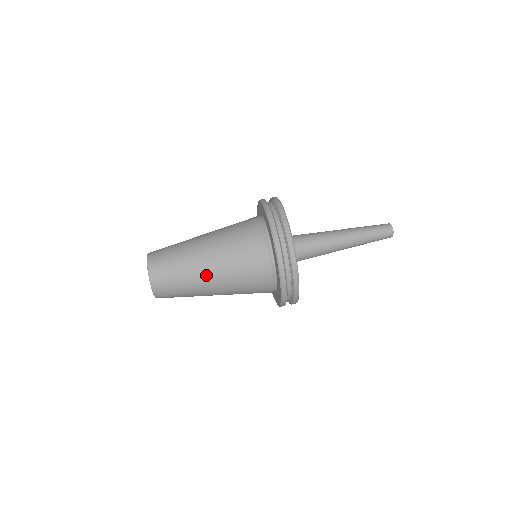
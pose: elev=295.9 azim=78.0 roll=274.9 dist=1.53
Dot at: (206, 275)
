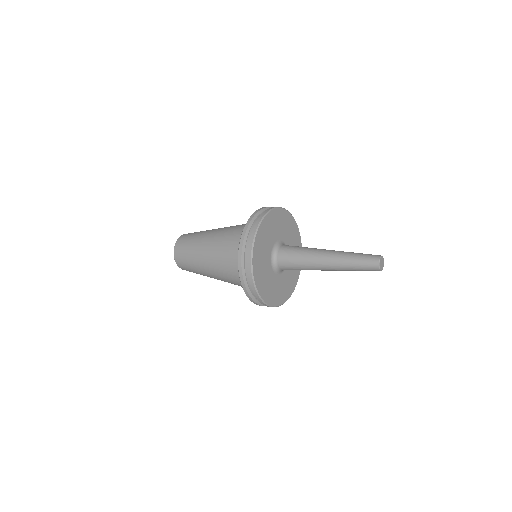
Dot at: (208, 237)
